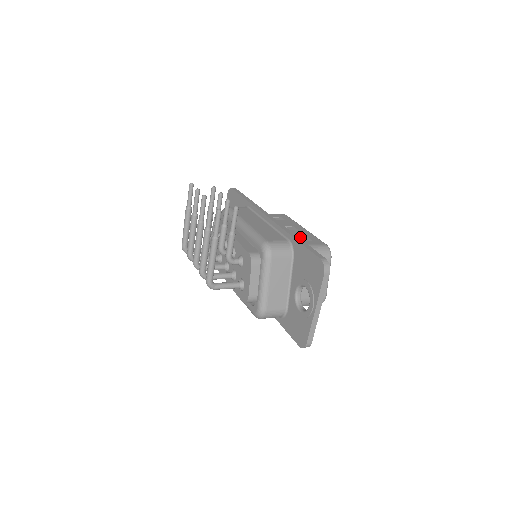
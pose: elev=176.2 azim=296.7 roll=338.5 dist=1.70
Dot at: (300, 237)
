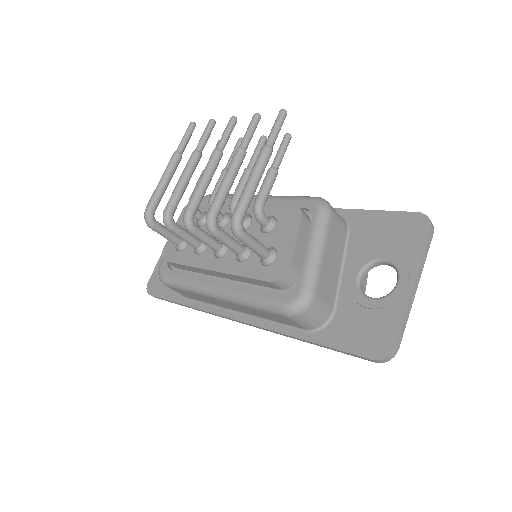
Dot at: occluded
